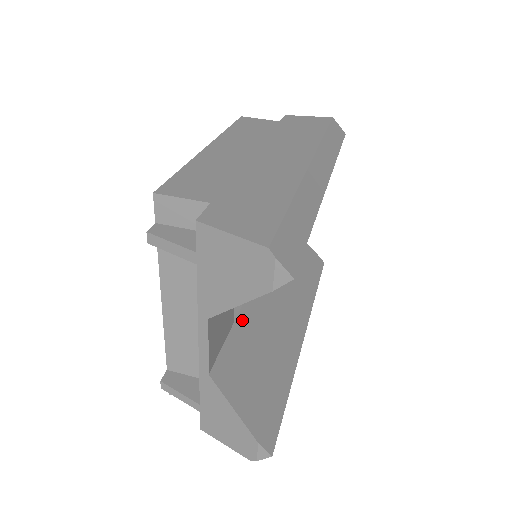
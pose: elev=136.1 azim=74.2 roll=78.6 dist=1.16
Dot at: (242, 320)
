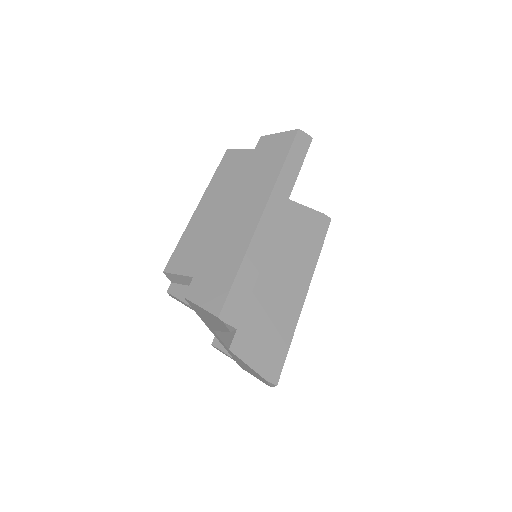
Dot at: (252, 304)
